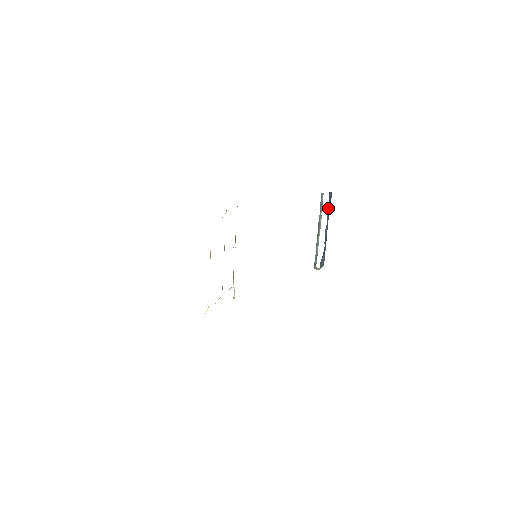
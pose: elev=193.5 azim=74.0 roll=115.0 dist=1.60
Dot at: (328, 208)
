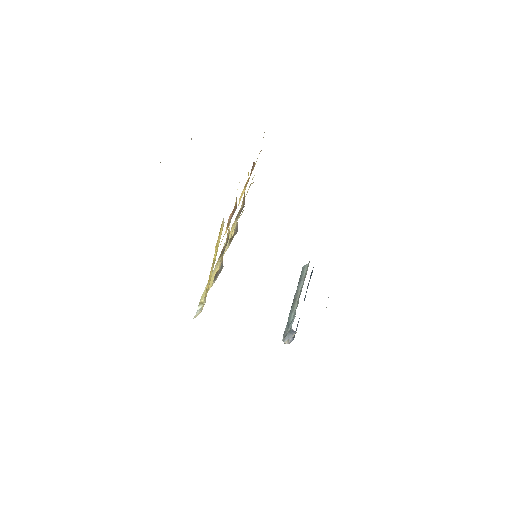
Dot at: occluded
